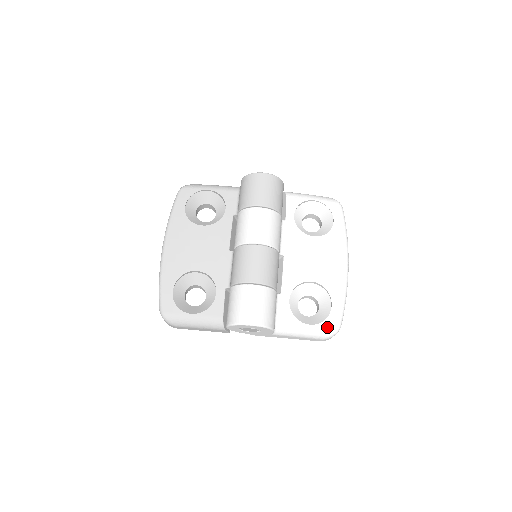
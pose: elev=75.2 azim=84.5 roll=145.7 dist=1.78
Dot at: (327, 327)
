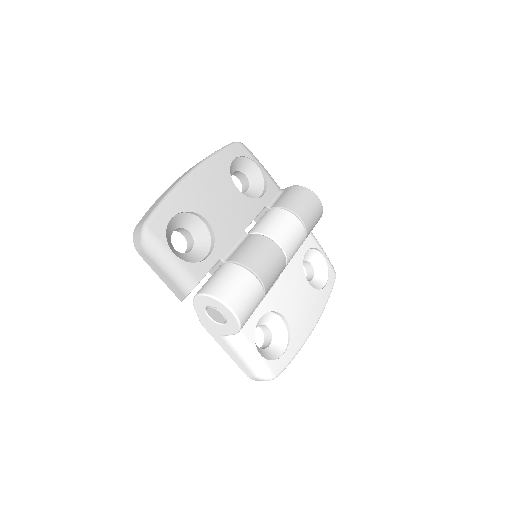
Dot at: (270, 368)
